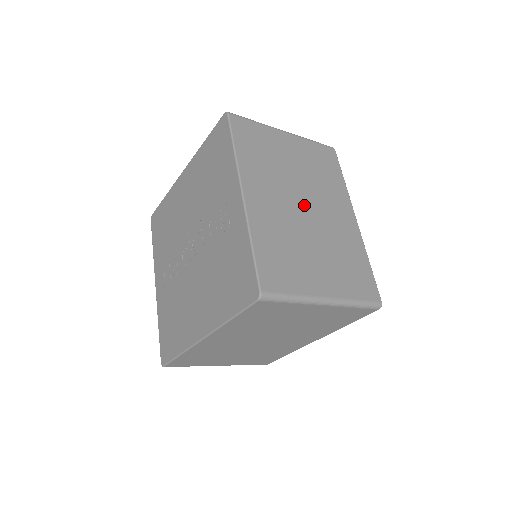
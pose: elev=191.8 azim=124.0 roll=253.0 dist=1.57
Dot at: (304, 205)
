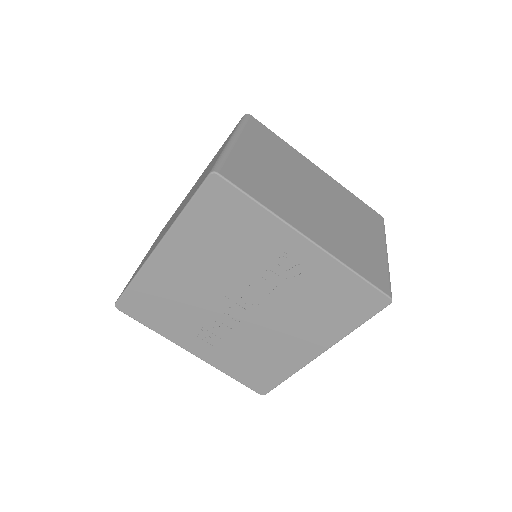
Dot at: (313, 197)
